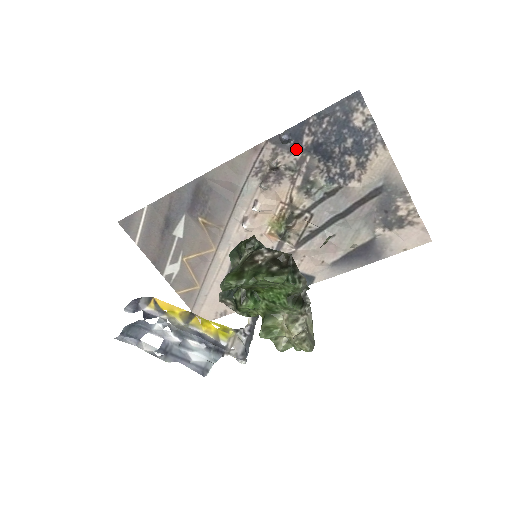
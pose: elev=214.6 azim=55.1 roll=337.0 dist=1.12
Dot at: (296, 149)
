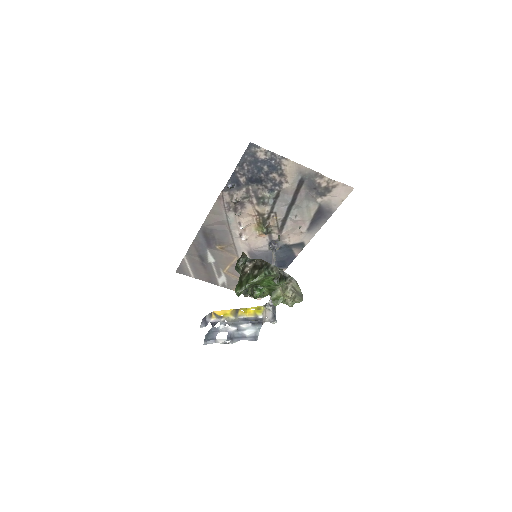
Dot at: (240, 187)
